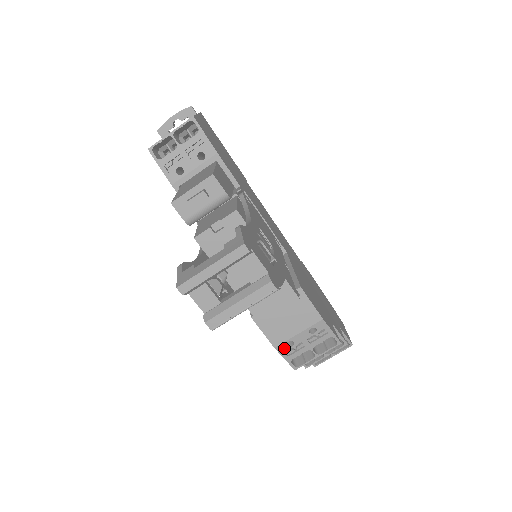
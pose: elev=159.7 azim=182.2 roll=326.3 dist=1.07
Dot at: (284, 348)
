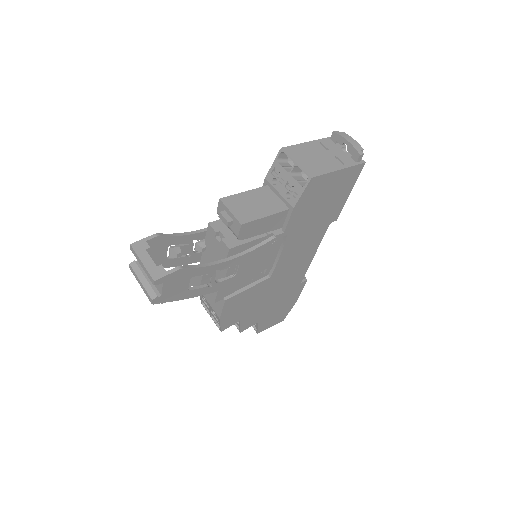
Dot at: (202, 295)
